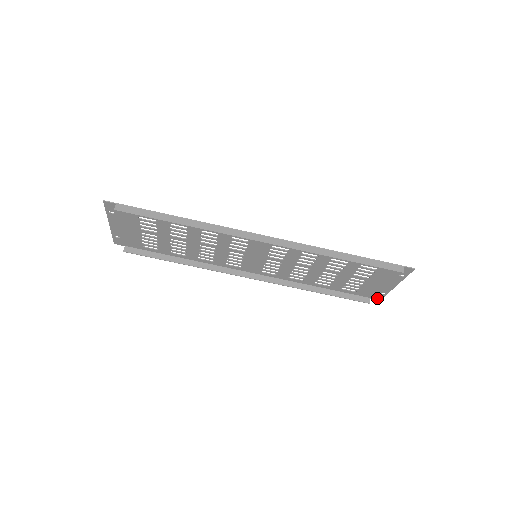
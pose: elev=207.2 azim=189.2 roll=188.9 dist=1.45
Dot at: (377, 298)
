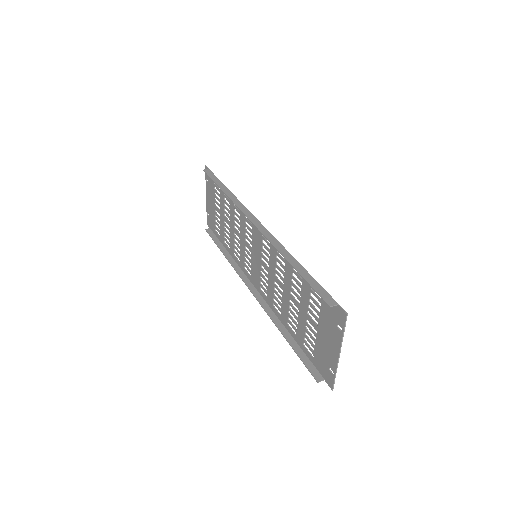
Dot at: (330, 383)
